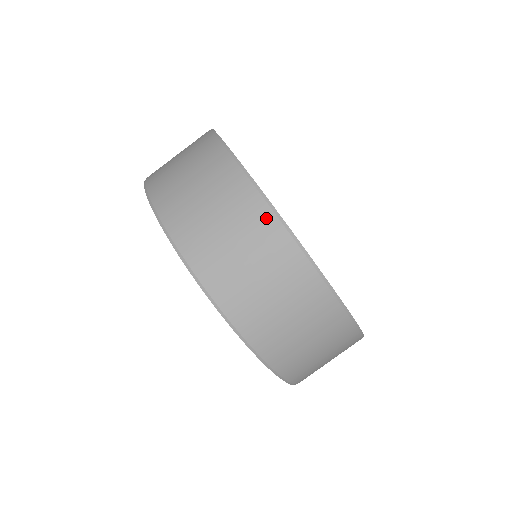
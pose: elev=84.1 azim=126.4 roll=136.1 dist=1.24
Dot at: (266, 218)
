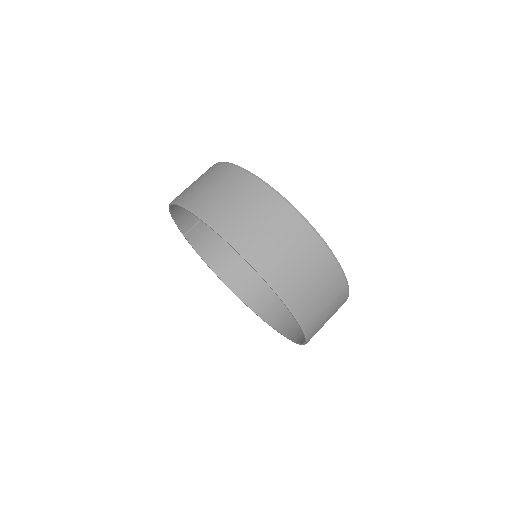
Dot at: (283, 207)
